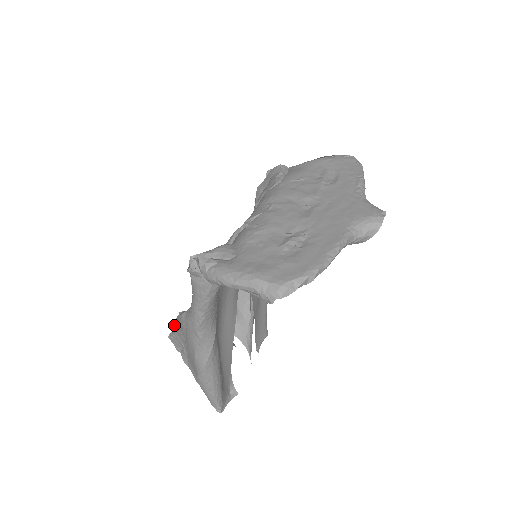
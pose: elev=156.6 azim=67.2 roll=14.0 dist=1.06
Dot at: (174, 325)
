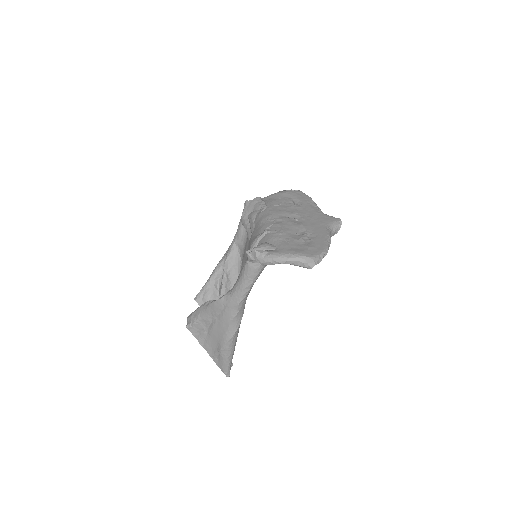
Dot at: (194, 316)
